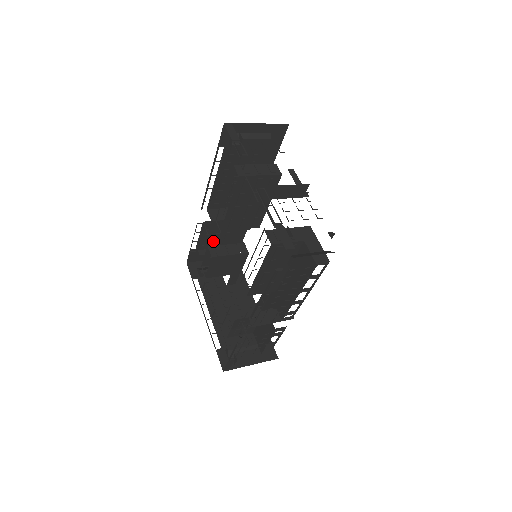
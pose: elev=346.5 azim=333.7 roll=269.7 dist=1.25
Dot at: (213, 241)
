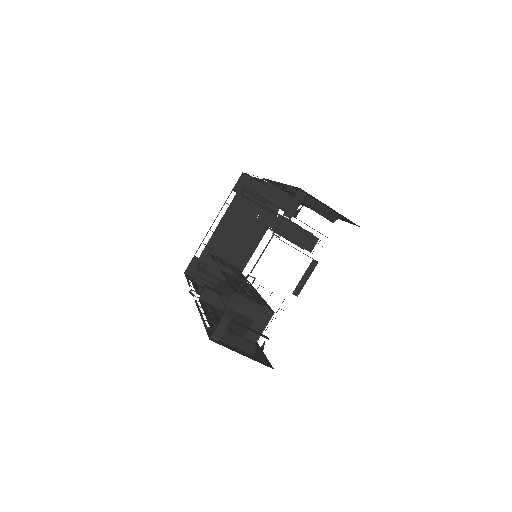
Dot at: occluded
